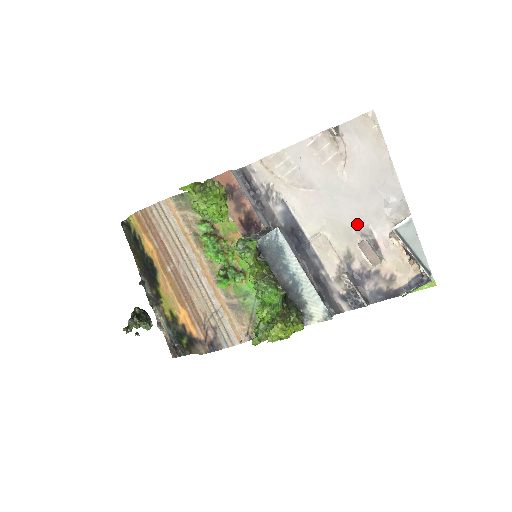
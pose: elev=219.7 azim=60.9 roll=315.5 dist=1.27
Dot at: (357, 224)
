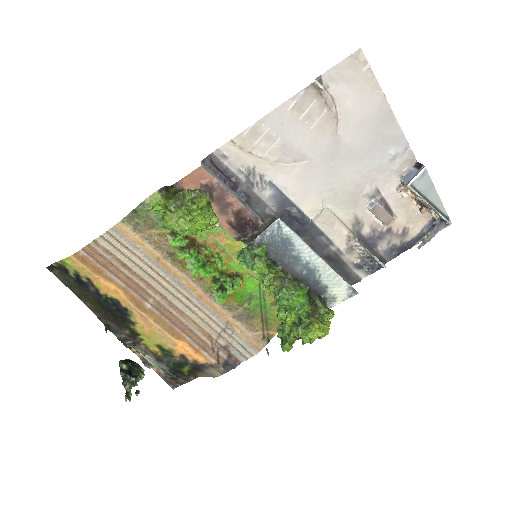
Dot at: (361, 187)
